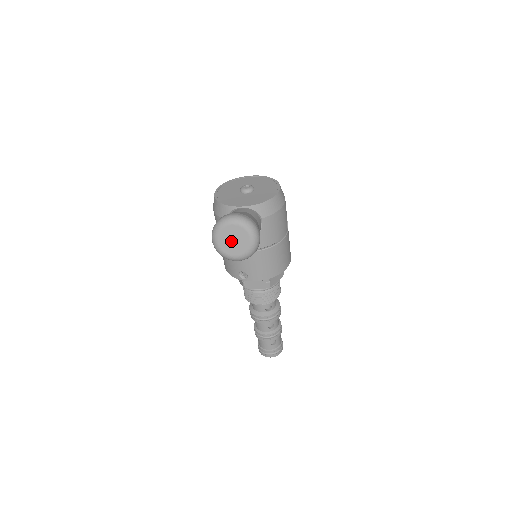
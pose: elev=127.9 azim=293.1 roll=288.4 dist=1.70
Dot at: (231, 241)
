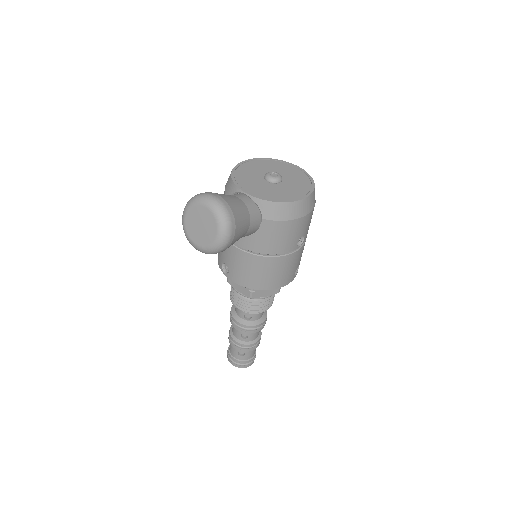
Dot at: (198, 225)
